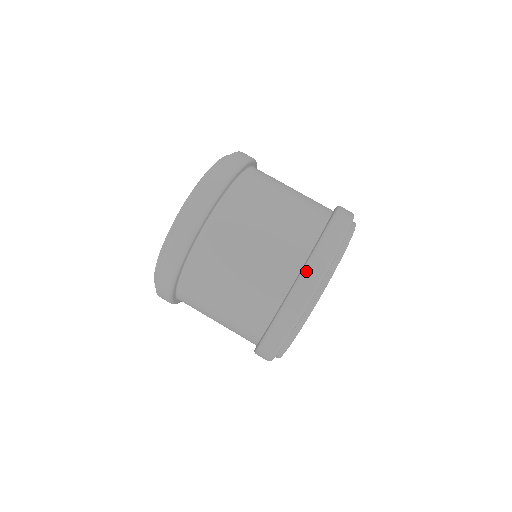
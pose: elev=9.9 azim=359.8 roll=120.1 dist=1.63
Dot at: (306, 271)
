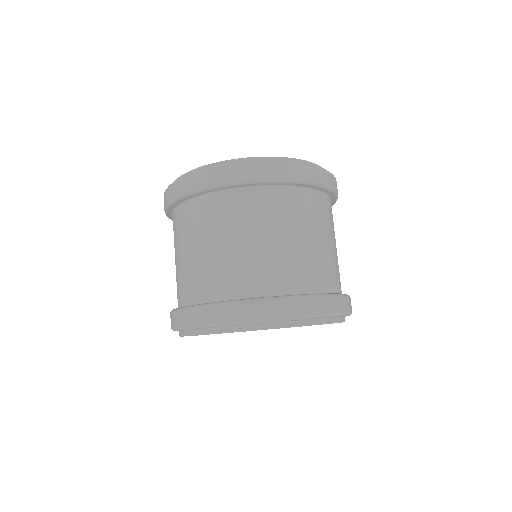
Dot at: (334, 297)
